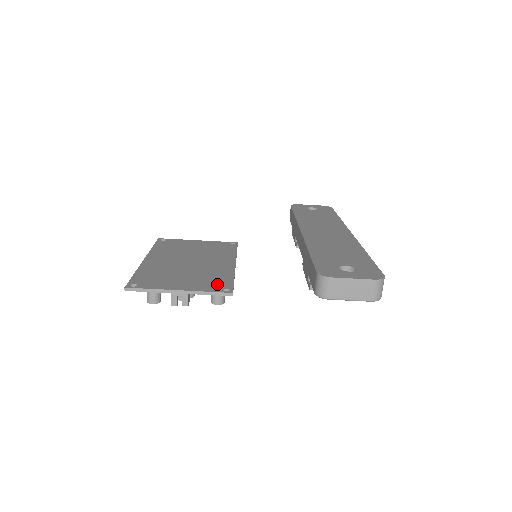
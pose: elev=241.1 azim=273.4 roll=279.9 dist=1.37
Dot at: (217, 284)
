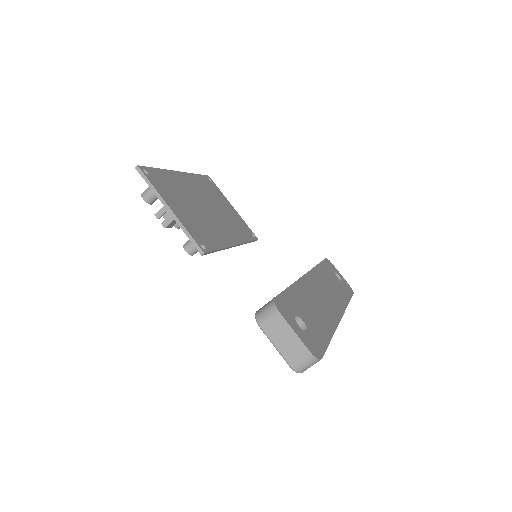
Dot at: (202, 237)
